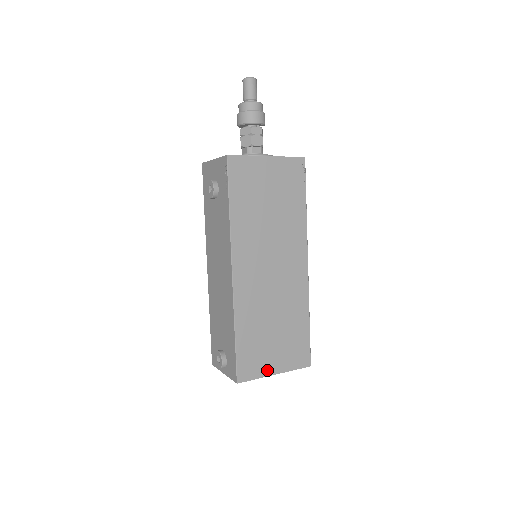
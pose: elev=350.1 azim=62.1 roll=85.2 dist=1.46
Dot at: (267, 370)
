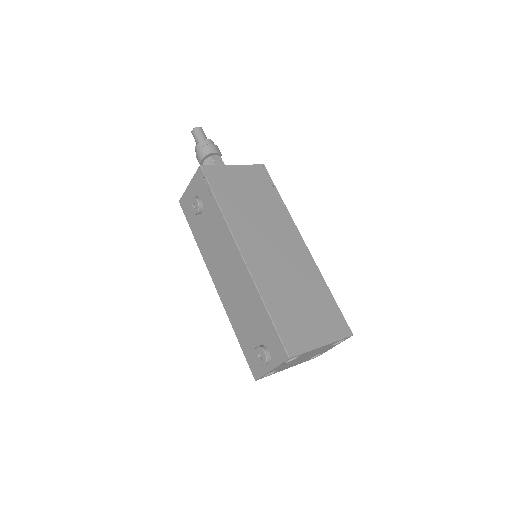
Dot at: (313, 342)
